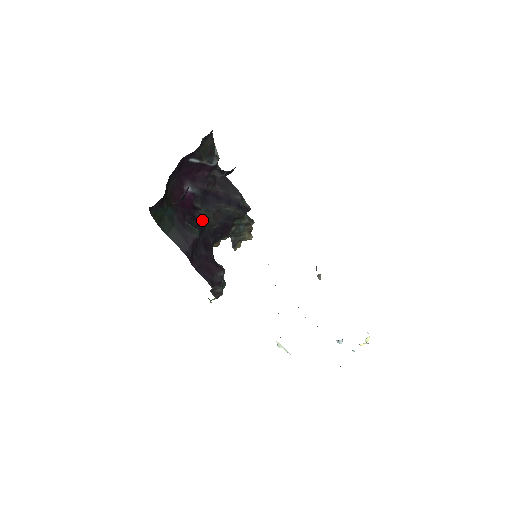
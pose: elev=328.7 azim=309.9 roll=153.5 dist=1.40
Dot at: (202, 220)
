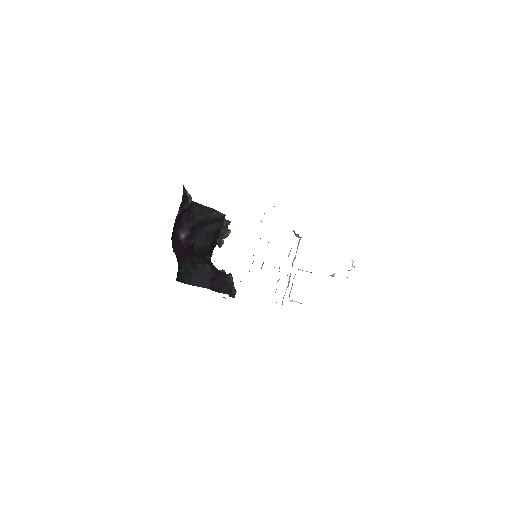
Dot at: (199, 250)
